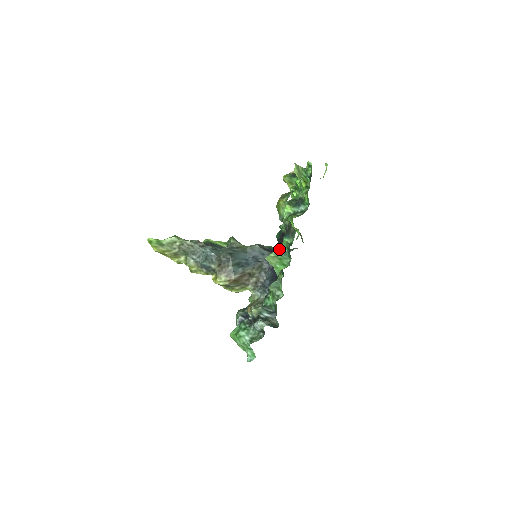
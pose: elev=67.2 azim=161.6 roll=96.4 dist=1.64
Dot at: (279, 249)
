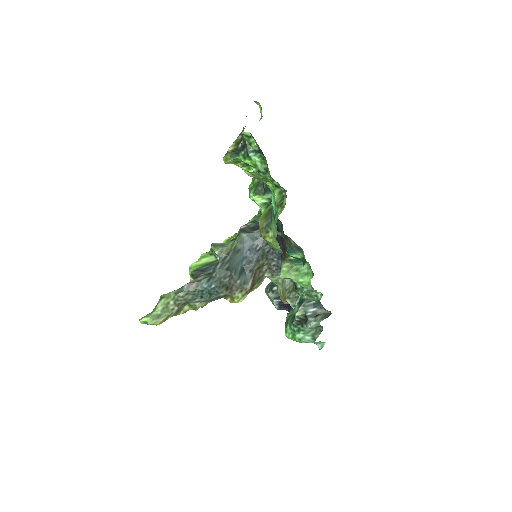
Dot at: (288, 260)
